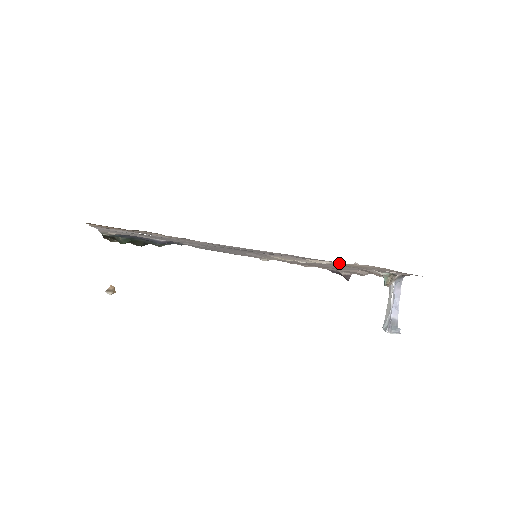
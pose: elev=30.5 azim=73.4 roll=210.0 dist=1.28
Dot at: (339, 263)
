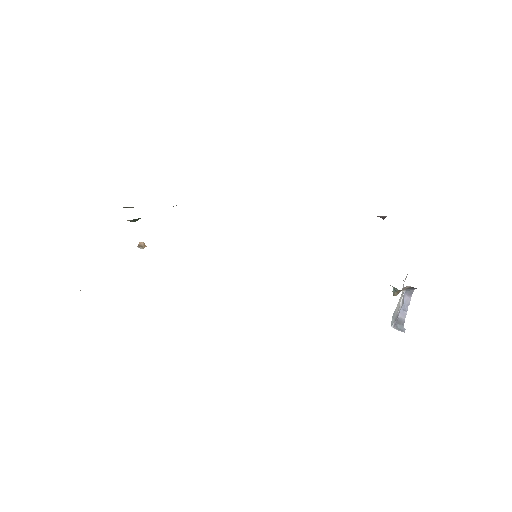
Dot at: occluded
